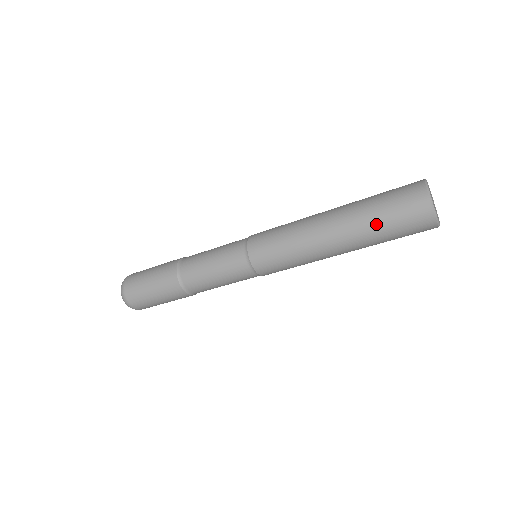
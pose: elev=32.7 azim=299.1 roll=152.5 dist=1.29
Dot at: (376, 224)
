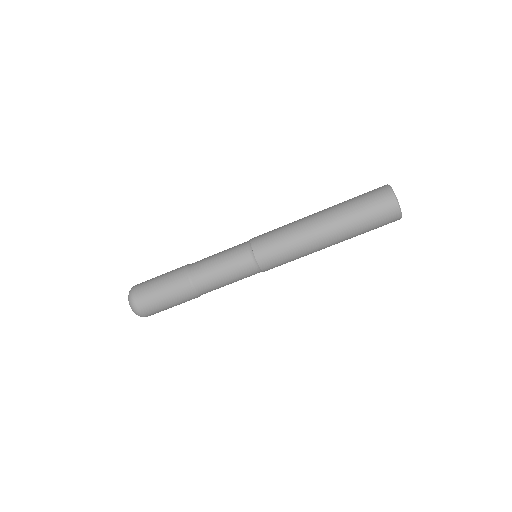
Dot at: (349, 201)
